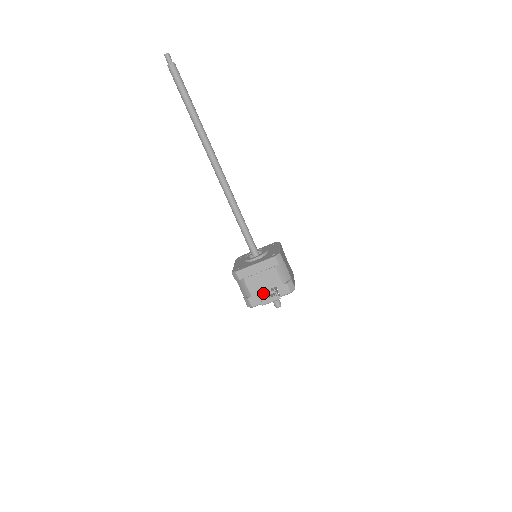
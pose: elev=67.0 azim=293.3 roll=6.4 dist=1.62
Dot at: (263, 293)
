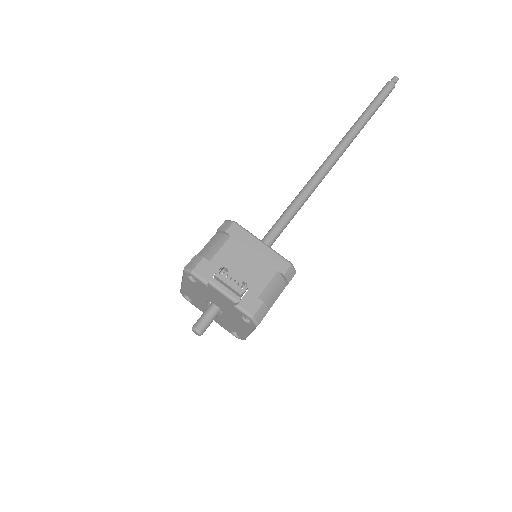
Dot at: (227, 274)
